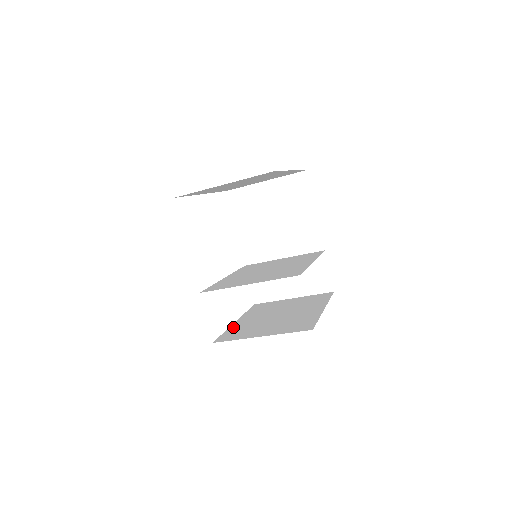
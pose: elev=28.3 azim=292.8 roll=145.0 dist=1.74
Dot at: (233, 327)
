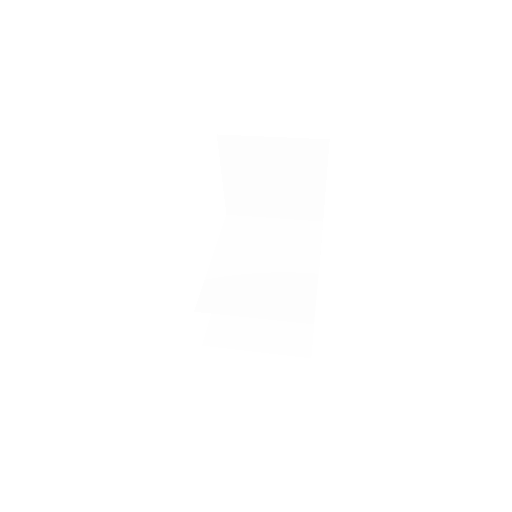
Dot at: occluded
